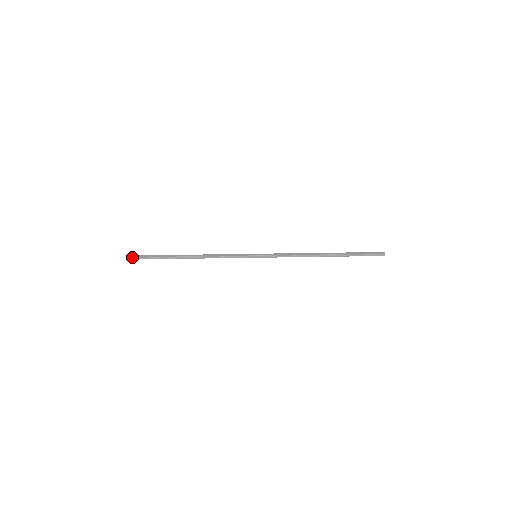
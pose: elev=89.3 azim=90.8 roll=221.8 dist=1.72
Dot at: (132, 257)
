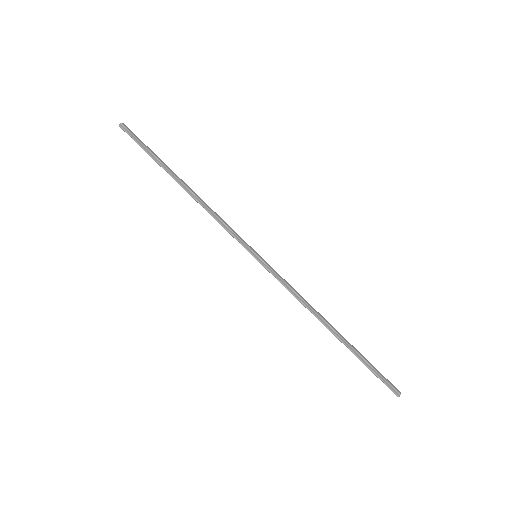
Dot at: (127, 128)
